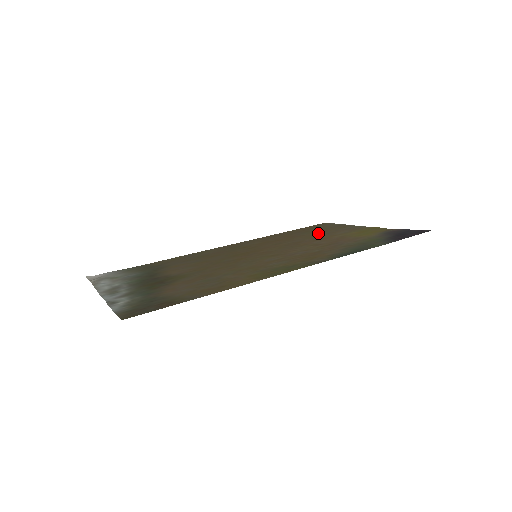
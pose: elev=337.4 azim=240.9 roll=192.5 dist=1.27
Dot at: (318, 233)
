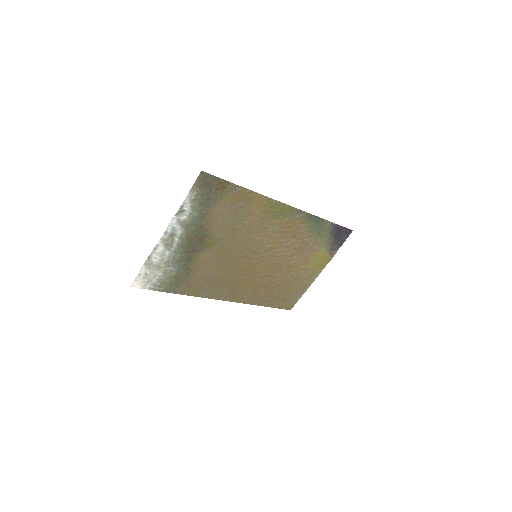
Dot at: (289, 283)
